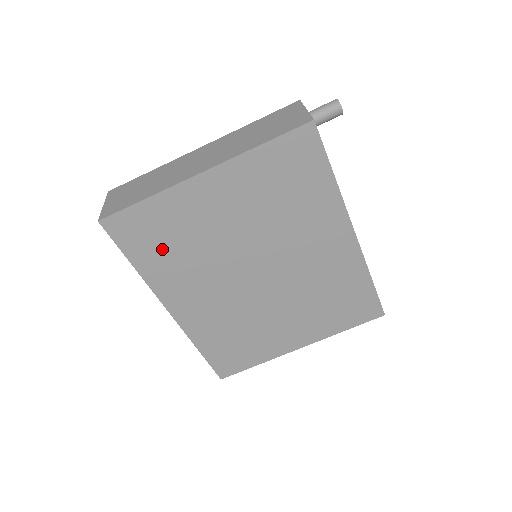
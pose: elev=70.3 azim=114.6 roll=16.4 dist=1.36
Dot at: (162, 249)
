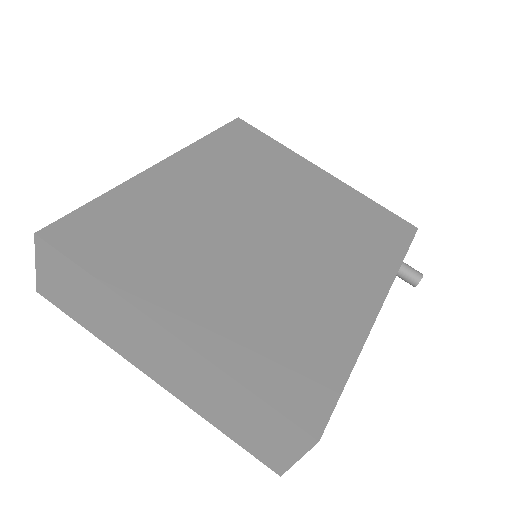
Dot at: (240, 153)
